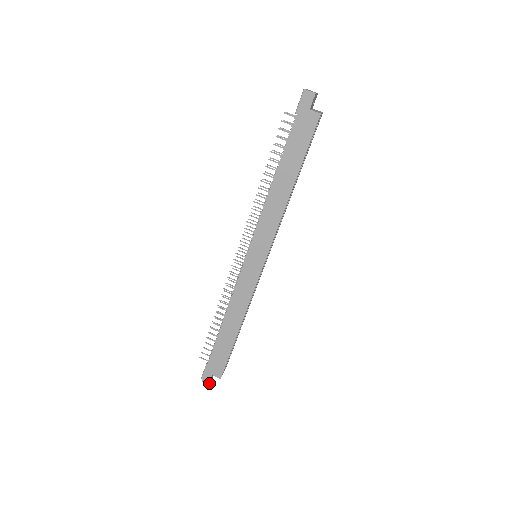
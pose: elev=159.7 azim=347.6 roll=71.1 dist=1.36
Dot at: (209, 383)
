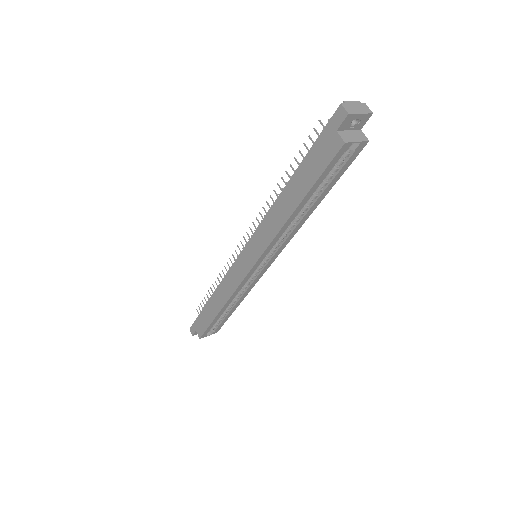
Dot at: occluded
